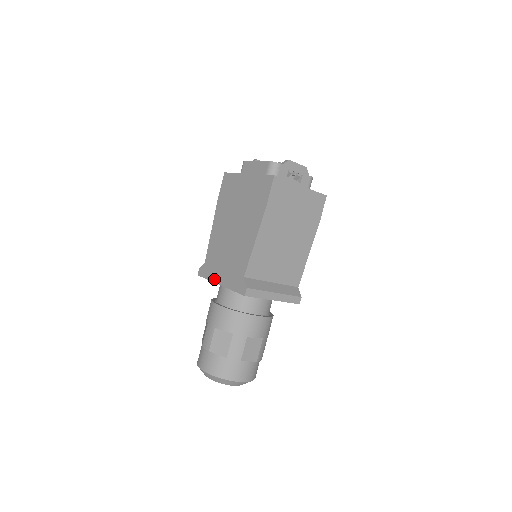
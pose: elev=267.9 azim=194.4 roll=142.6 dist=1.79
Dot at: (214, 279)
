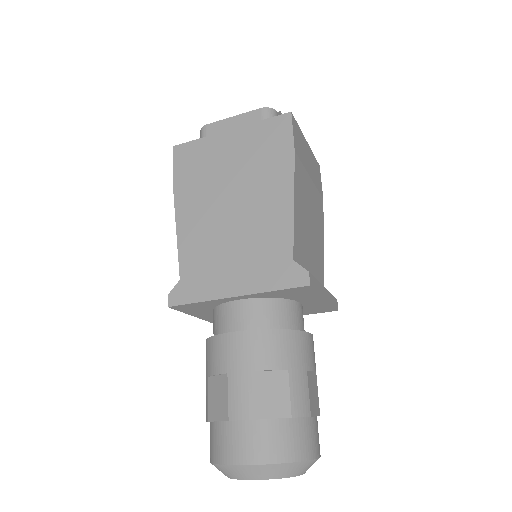
Dot at: (217, 294)
